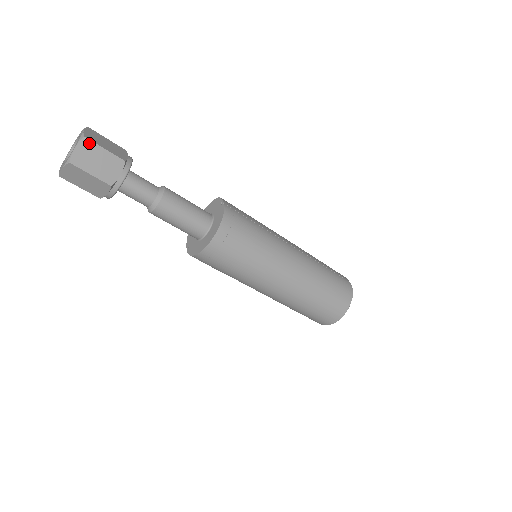
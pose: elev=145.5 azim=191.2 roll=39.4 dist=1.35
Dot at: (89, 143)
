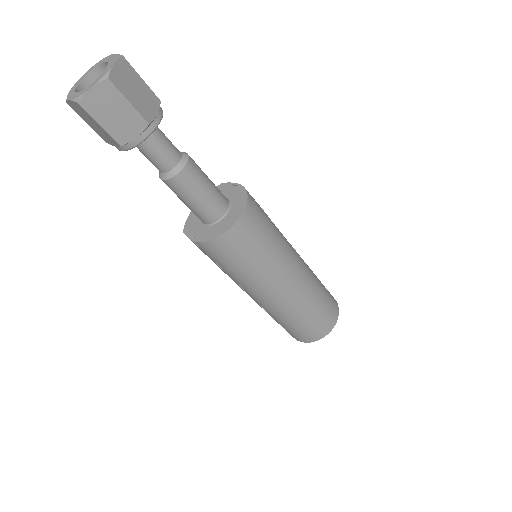
Dot at: (127, 65)
